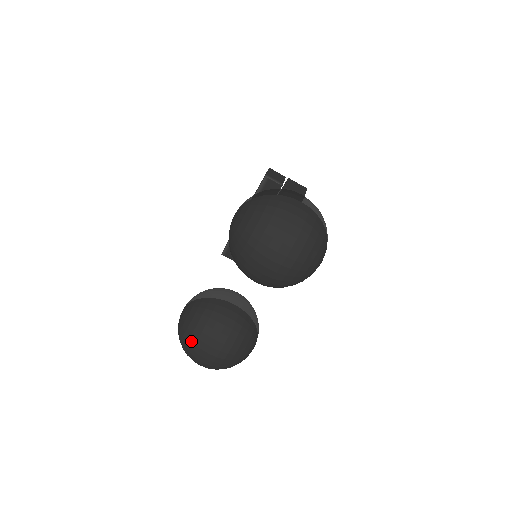
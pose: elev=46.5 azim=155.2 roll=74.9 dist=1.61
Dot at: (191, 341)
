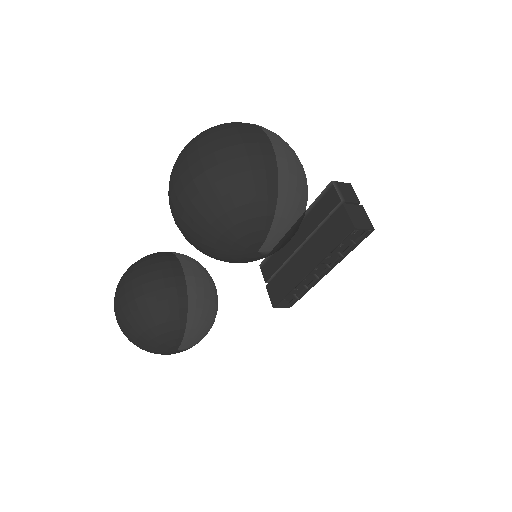
Dot at: (122, 277)
